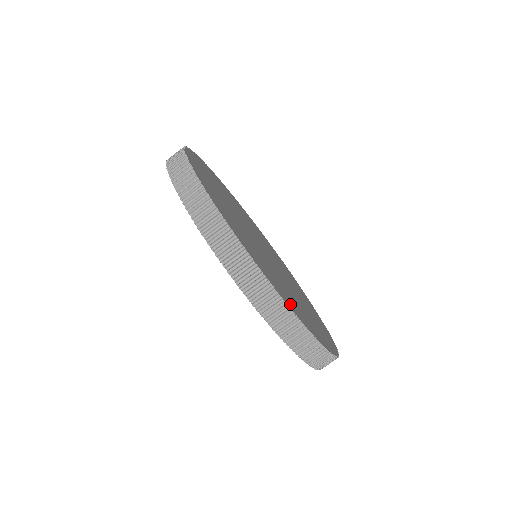
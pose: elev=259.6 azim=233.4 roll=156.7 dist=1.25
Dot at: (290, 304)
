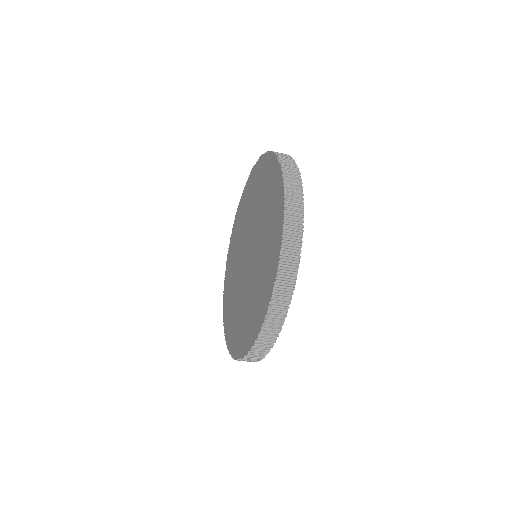
Dot at: occluded
